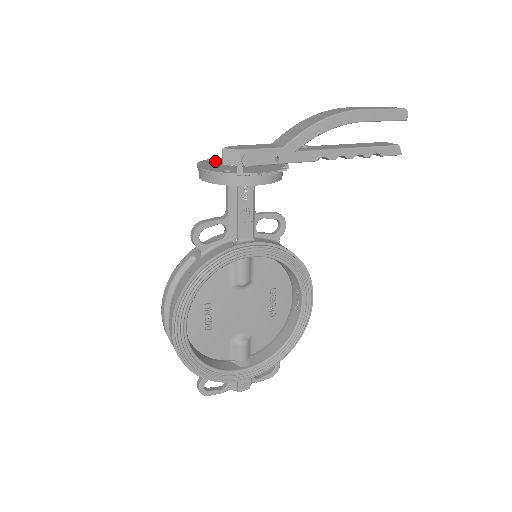
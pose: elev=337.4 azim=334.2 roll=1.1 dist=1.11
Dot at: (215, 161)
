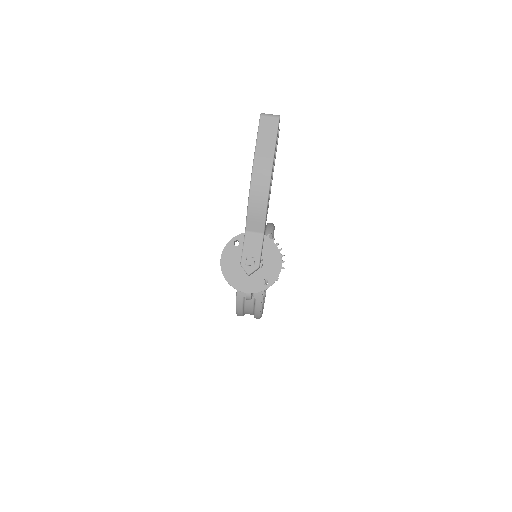
Dot at: (232, 273)
